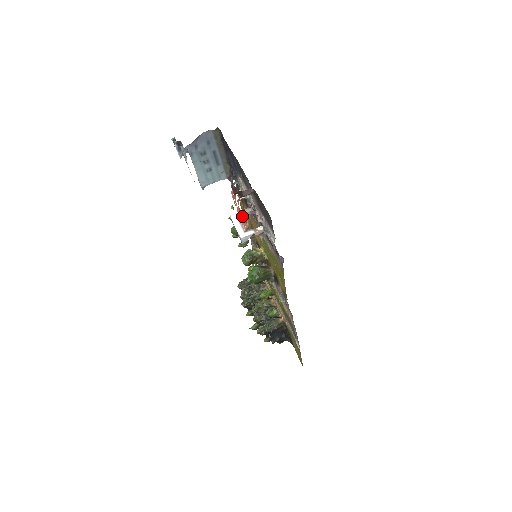
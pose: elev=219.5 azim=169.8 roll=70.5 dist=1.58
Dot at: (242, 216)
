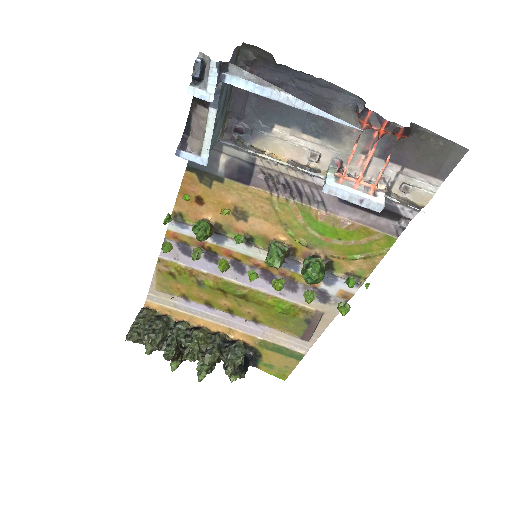
Dot at: (342, 179)
